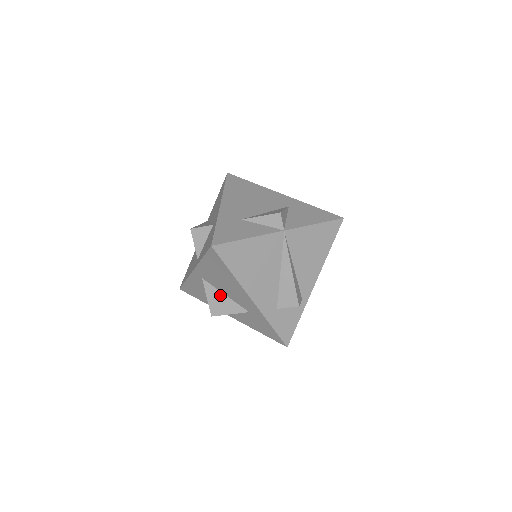
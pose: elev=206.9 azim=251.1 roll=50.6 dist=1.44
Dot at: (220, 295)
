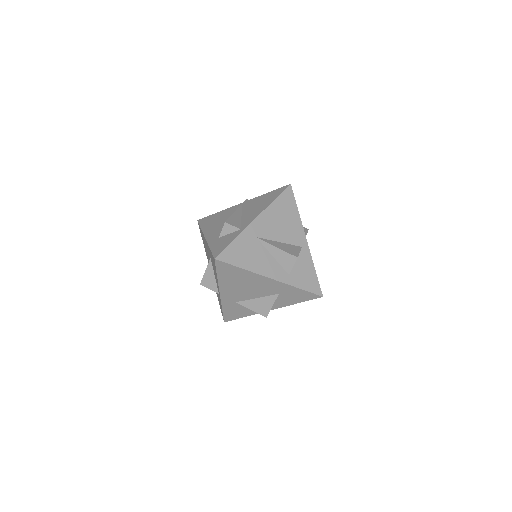
Dot at: occluded
